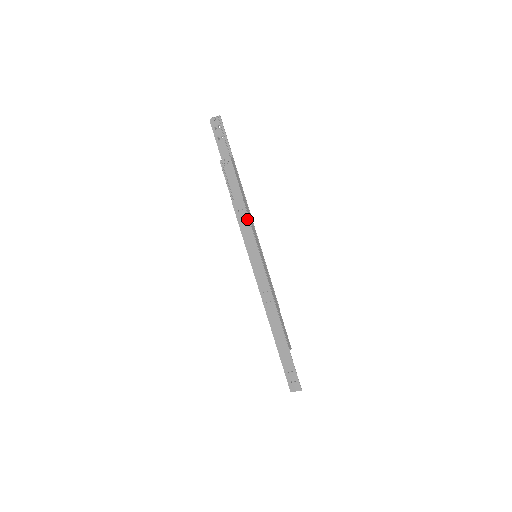
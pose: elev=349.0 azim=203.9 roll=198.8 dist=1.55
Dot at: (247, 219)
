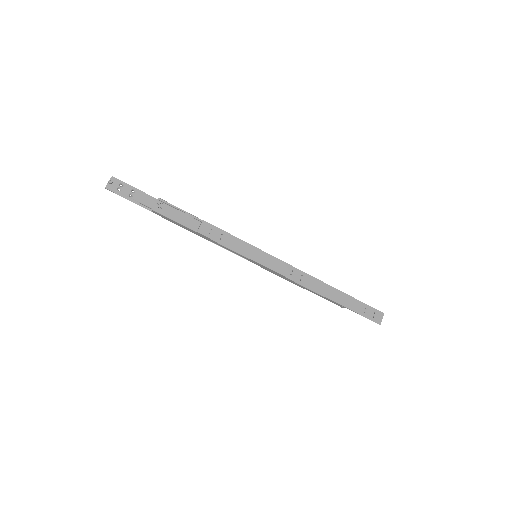
Dot at: (223, 232)
